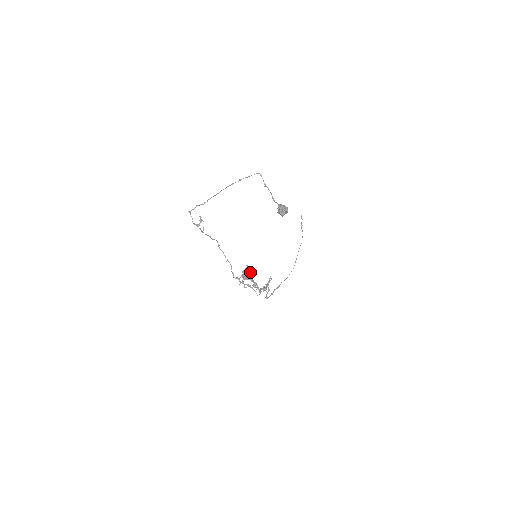
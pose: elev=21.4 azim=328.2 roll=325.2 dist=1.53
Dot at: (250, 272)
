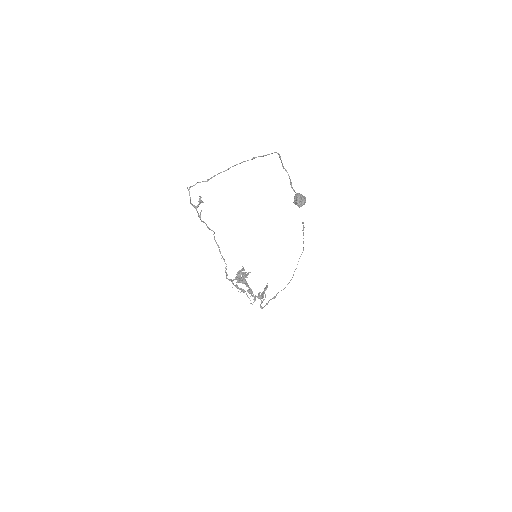
Dot at: (245, 275)
